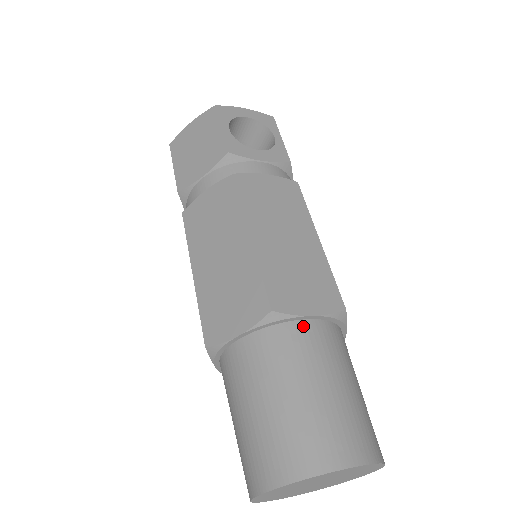
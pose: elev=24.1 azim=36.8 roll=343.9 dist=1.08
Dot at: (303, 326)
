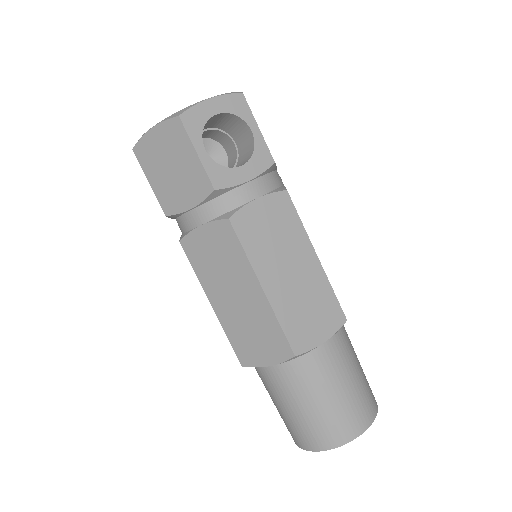
Dot at: (318, 351)
